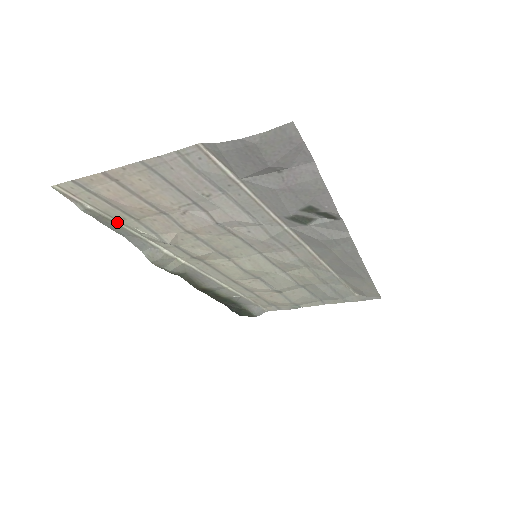
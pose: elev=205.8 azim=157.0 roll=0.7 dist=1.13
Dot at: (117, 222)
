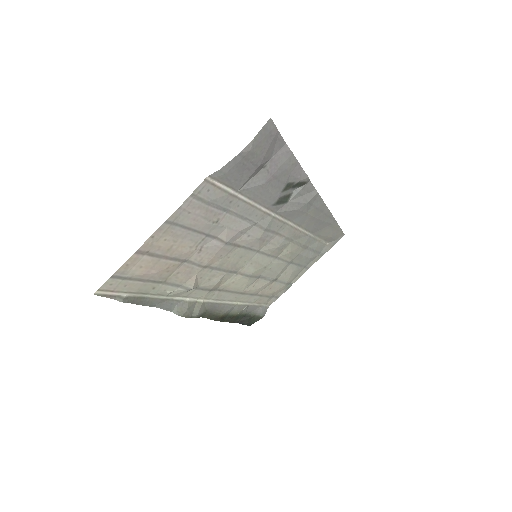
Dot at: (148, 296)
